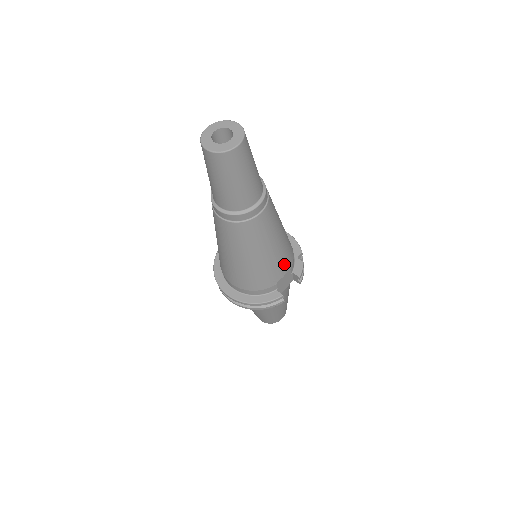
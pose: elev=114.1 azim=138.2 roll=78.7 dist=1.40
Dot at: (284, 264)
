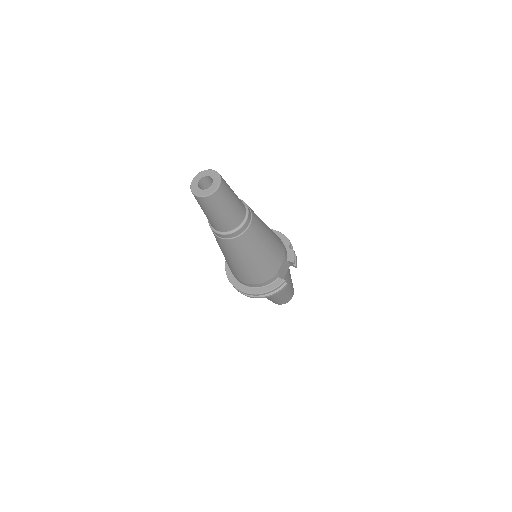
Dot at: (279, 257)
